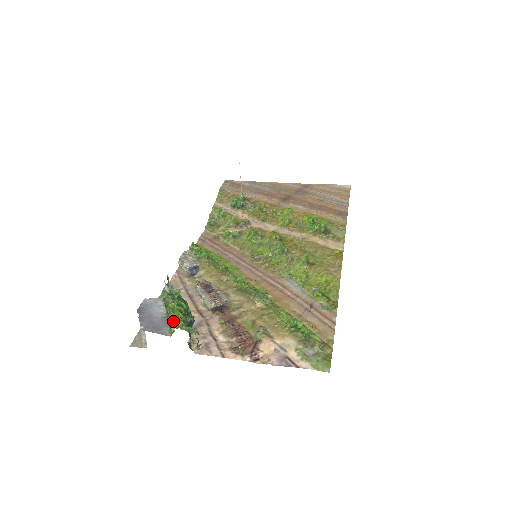
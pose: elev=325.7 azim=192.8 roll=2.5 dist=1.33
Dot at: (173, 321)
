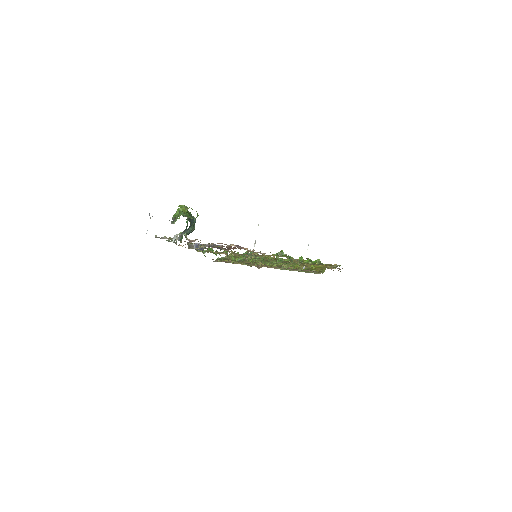
Dot at: (178, 213)
